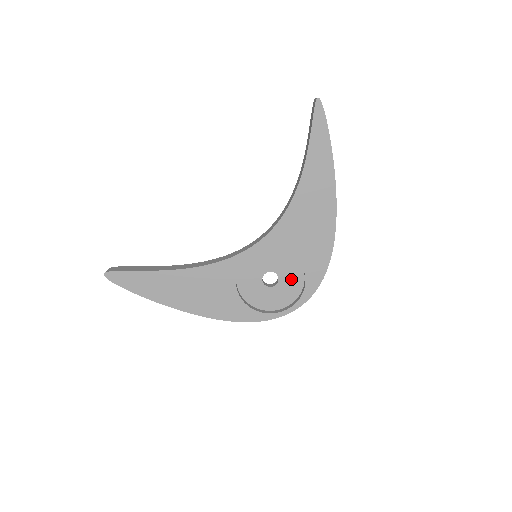
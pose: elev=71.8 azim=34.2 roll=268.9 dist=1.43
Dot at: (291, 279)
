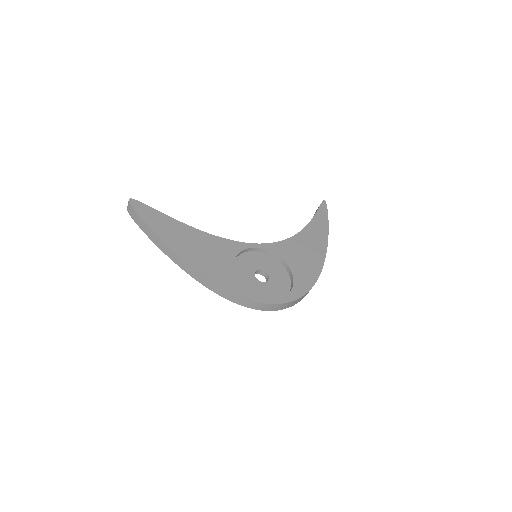
Dot at: (279, 284)
